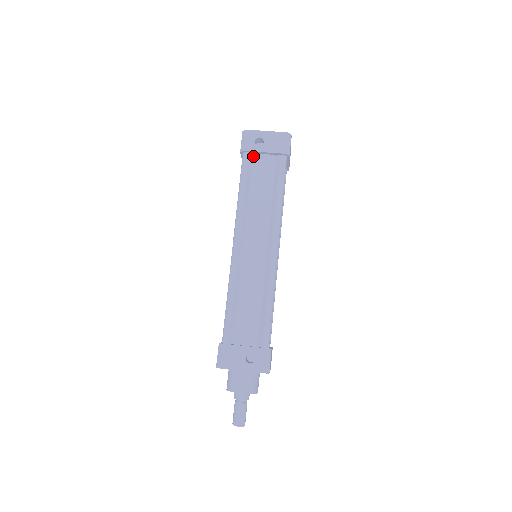
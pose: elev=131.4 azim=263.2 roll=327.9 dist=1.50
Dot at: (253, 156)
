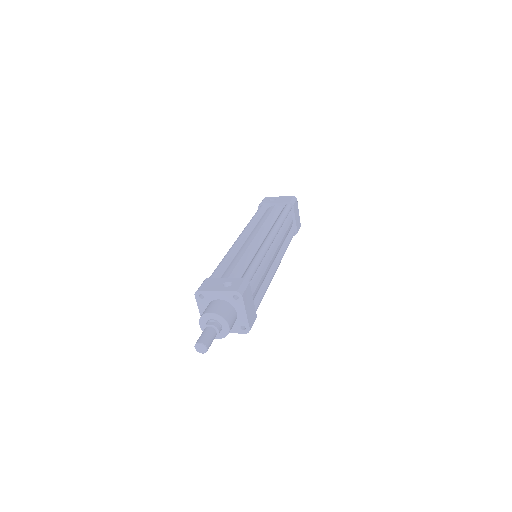
Dot at: (267, 208)
